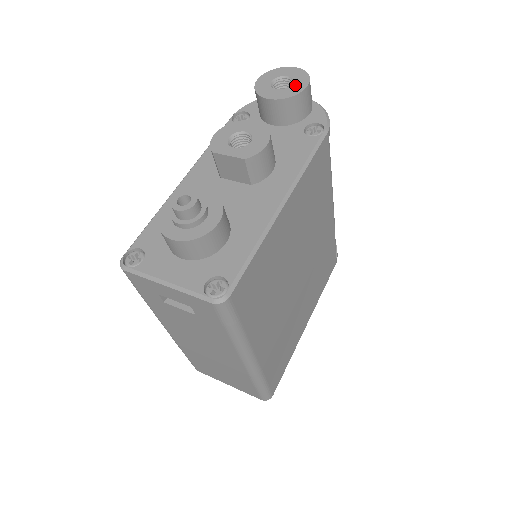
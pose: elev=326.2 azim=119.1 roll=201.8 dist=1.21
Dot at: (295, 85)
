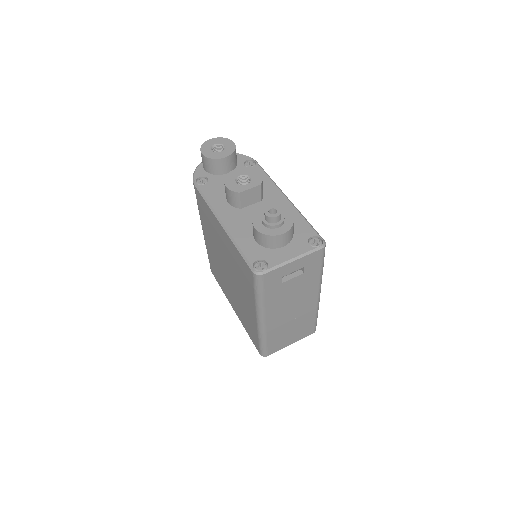
Dot at: (227, 145)
